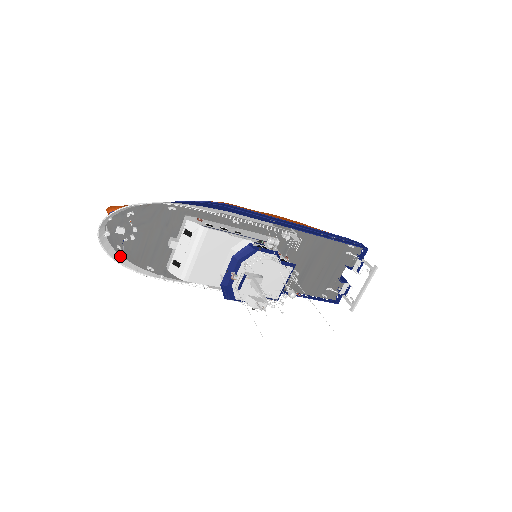
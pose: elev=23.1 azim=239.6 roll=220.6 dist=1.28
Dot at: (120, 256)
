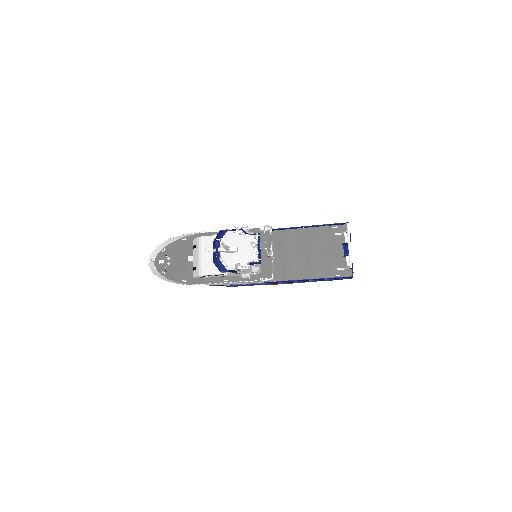
Dot at: (166, 278)
